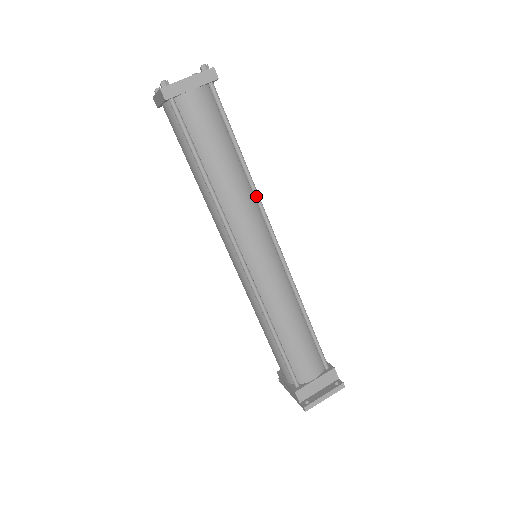
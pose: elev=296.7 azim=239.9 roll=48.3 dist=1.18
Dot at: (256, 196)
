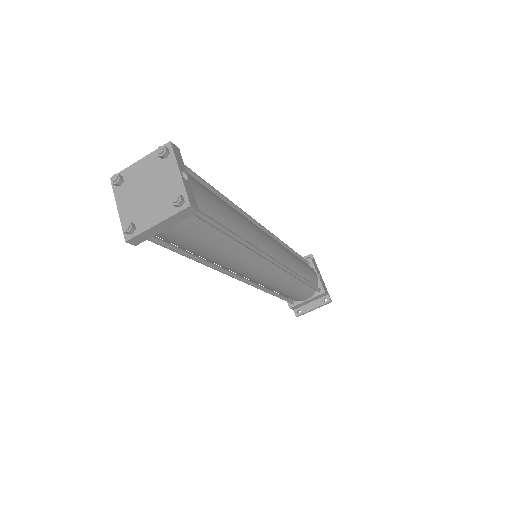
Dot at: occluded
